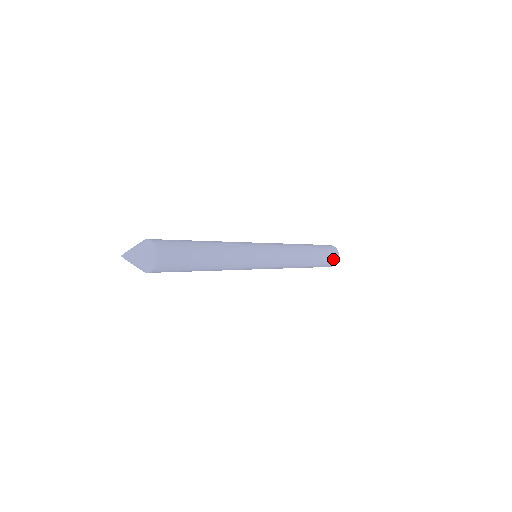
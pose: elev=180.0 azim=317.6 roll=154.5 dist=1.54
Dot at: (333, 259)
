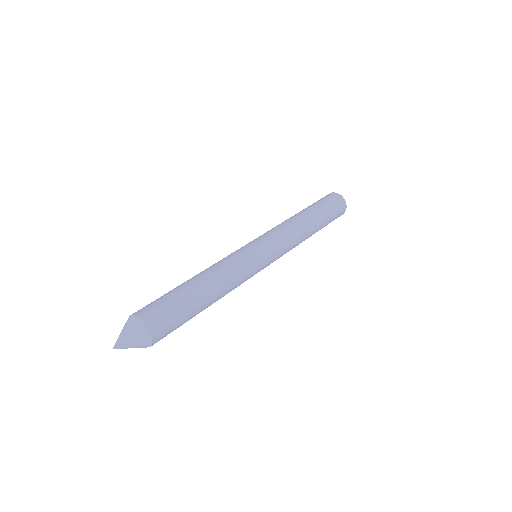
Dot at: (340, 207)
